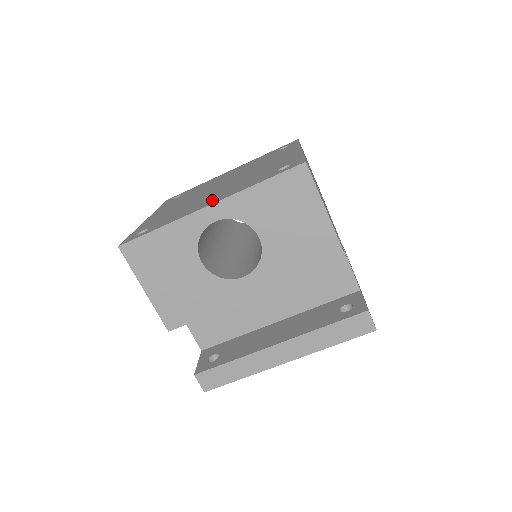
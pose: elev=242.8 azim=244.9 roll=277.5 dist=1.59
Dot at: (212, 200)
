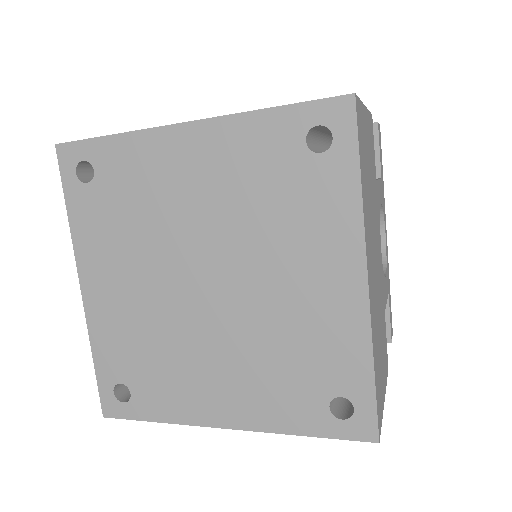
Dot at: (224, 404)
